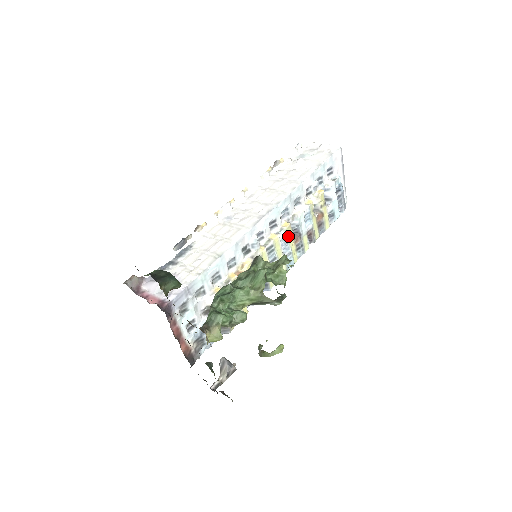
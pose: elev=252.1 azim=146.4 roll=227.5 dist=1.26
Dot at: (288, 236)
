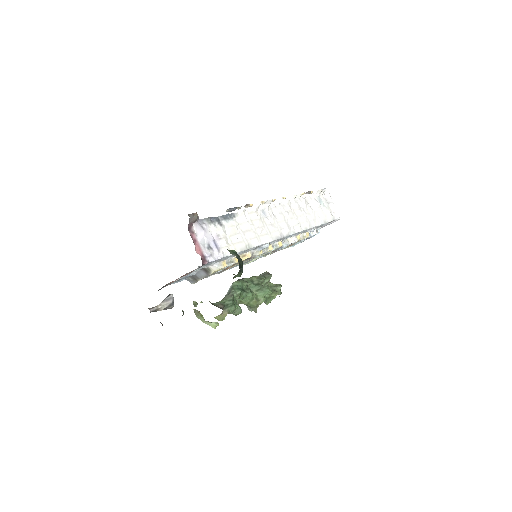
Dot at: (273, 250)
